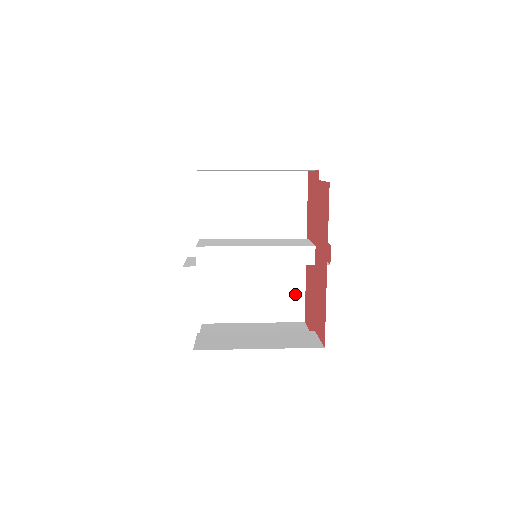
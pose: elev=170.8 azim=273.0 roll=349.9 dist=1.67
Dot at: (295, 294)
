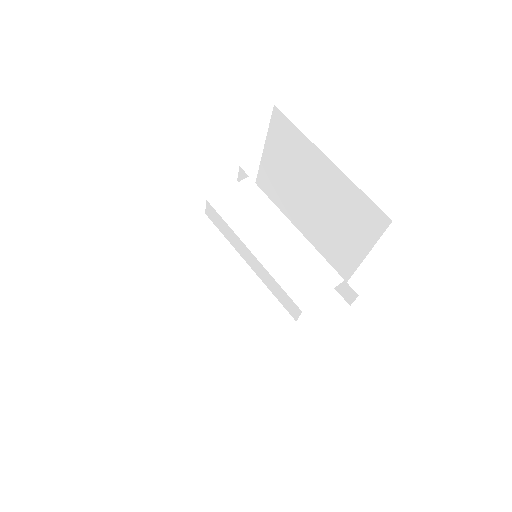
Dot at: occluded
